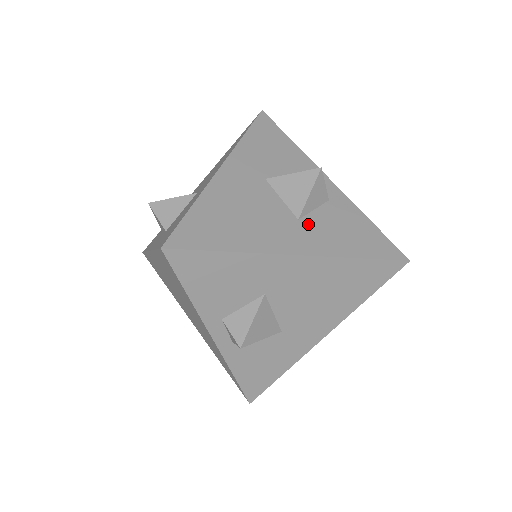
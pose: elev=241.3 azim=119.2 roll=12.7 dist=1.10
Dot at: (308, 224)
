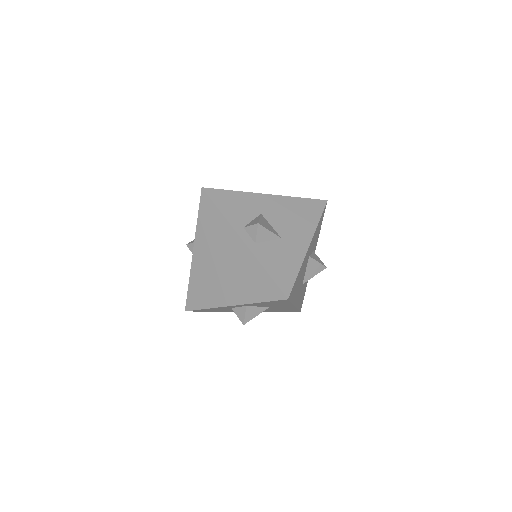
Dot at: occluded
